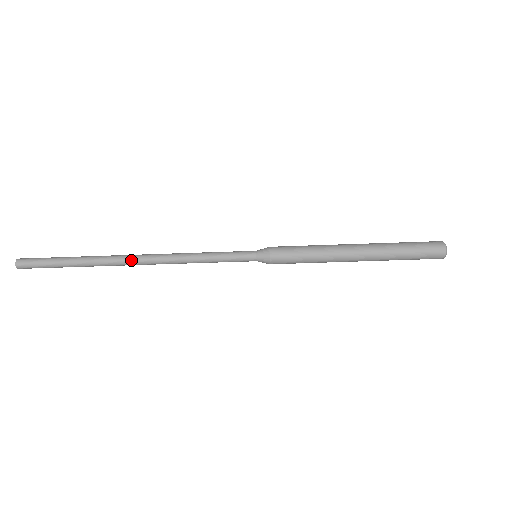
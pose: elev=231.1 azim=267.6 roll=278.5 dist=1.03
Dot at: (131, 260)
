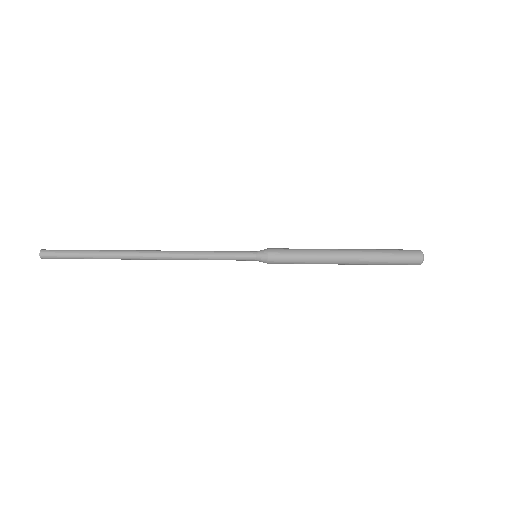
Dot at: (145, 251)
